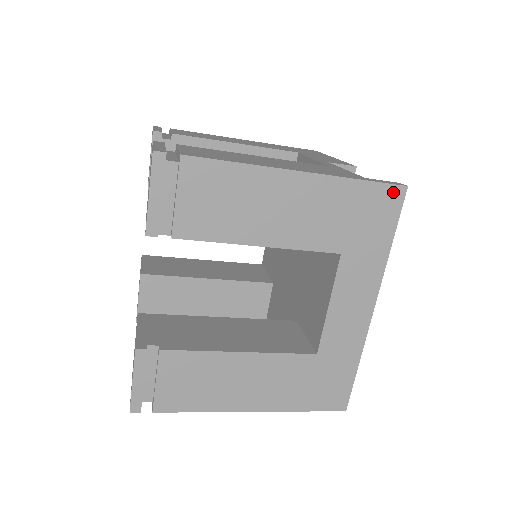
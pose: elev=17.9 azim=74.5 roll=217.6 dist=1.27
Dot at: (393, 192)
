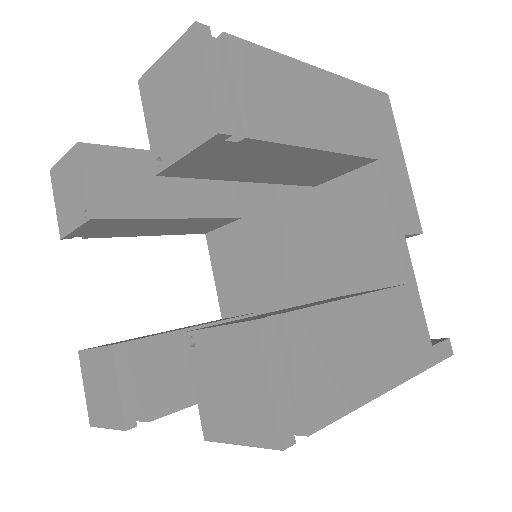
Dot at: occluded
